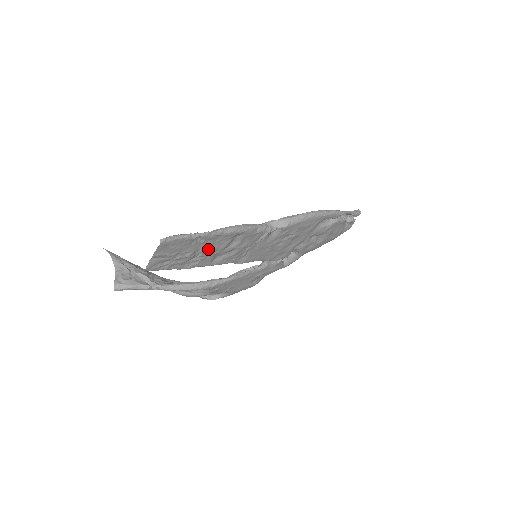
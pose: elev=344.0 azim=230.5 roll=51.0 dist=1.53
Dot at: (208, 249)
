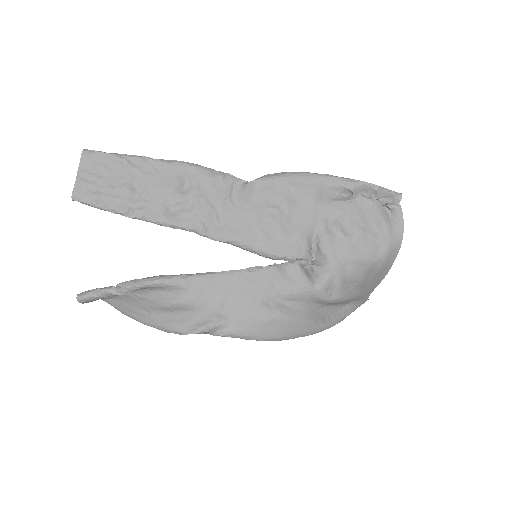
Dot at: (150, 186)
